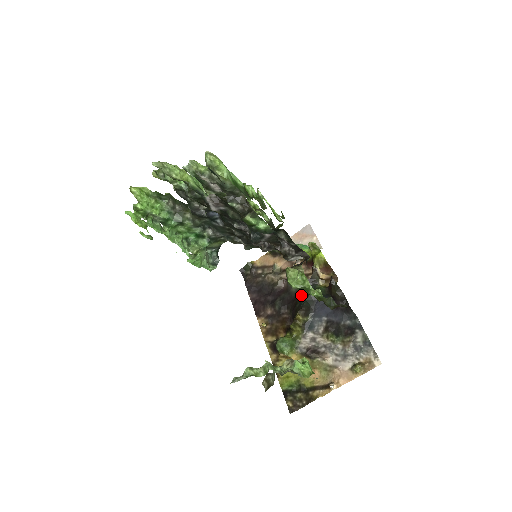
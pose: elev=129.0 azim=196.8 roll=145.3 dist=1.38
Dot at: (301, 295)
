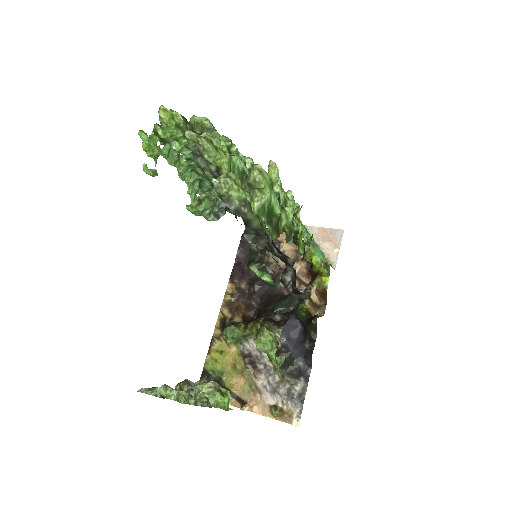
Dot at: (280, 300)
